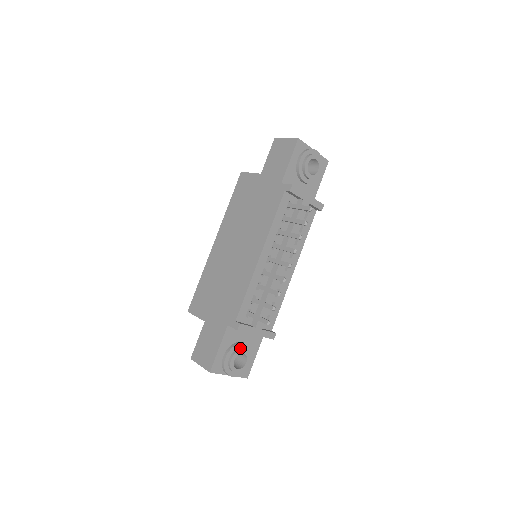
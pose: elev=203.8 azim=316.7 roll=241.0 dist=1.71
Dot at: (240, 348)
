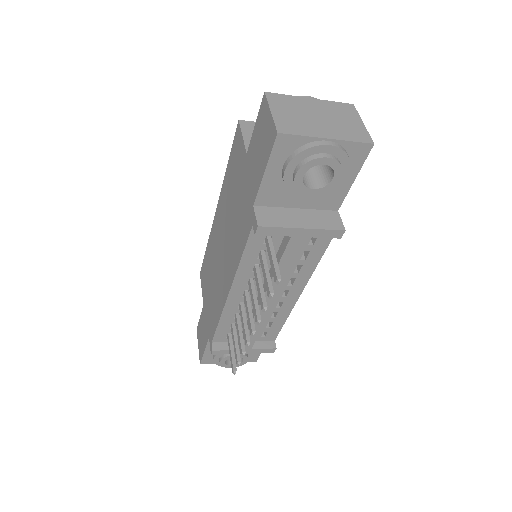
Dot at: occluded
